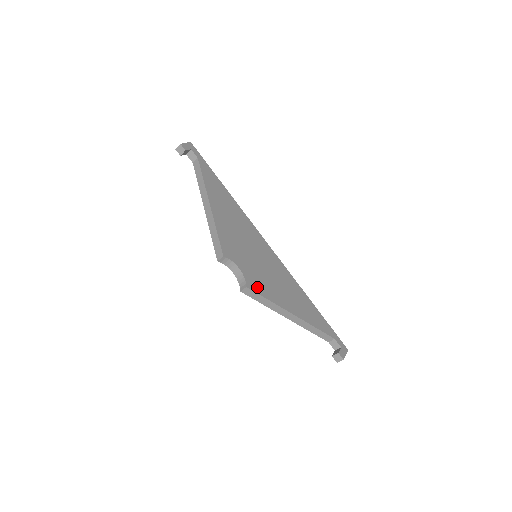
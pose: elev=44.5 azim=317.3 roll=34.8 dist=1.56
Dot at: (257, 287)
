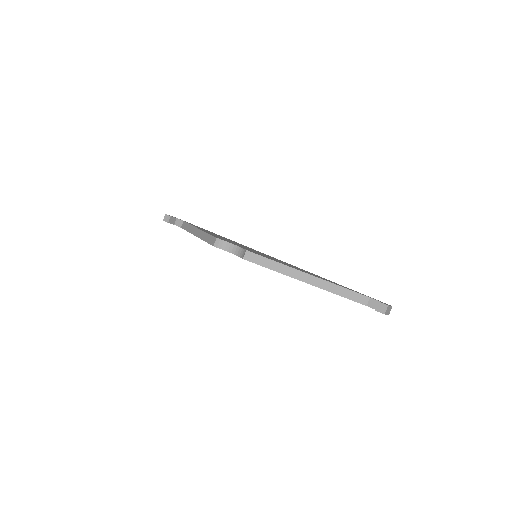
Dot at: occluded
